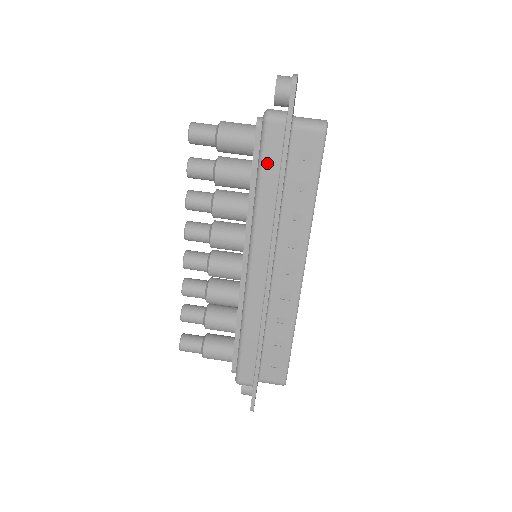
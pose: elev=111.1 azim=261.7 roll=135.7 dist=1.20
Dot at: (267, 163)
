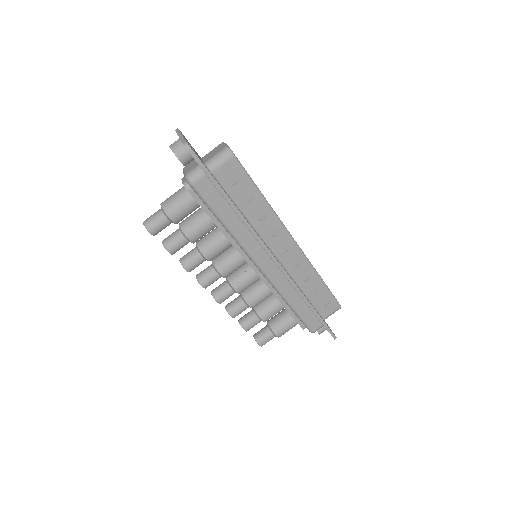
Dot at: (216, 206)
